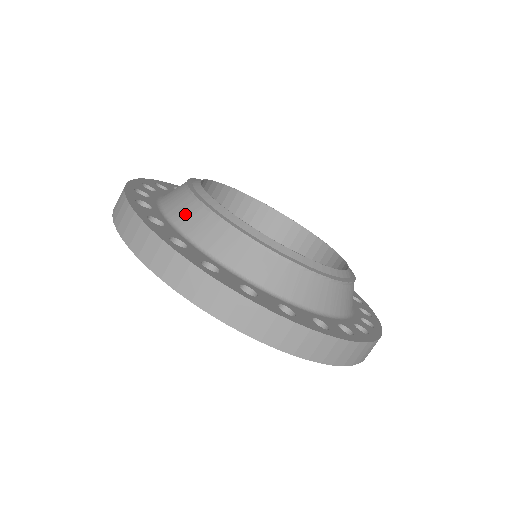
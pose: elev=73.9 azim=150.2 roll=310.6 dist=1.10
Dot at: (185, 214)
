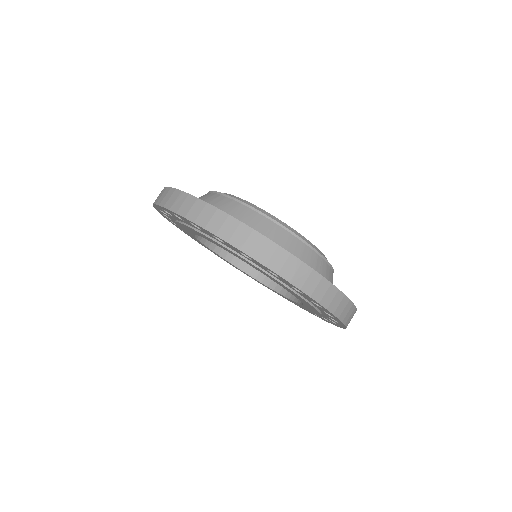
Dot at: occluded
